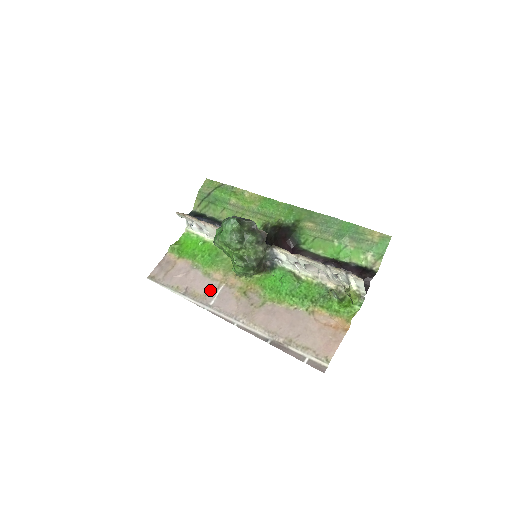
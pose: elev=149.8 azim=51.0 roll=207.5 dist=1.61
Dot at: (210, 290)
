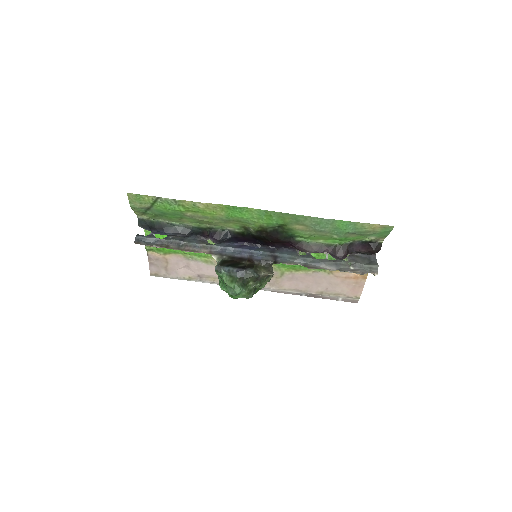
Dot at: occluded
